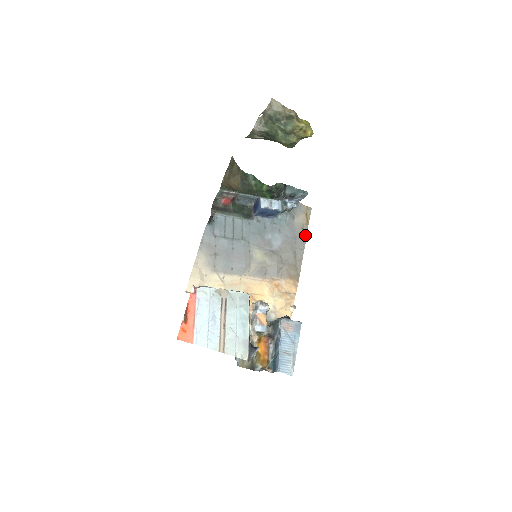
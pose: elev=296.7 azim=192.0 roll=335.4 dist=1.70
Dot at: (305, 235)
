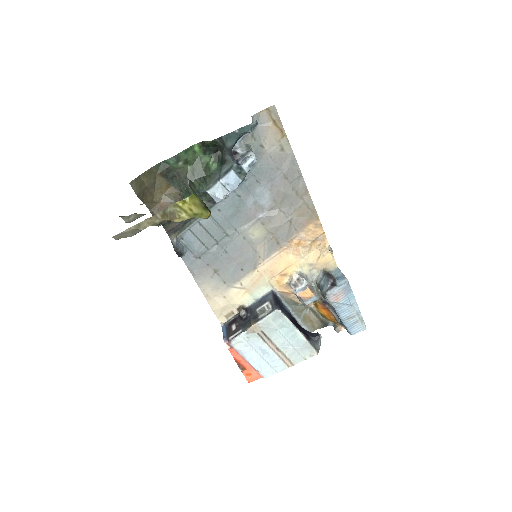
Dot at: (291, 155)
